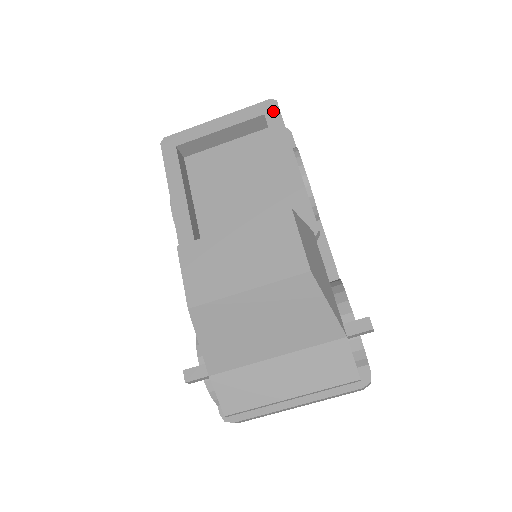
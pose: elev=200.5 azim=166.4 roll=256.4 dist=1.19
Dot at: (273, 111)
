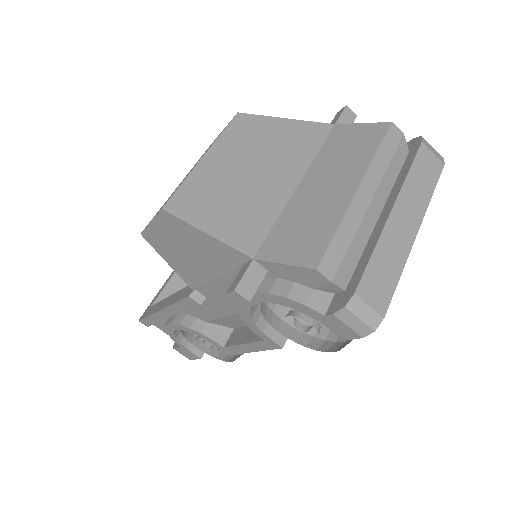
Dot at: occluded
